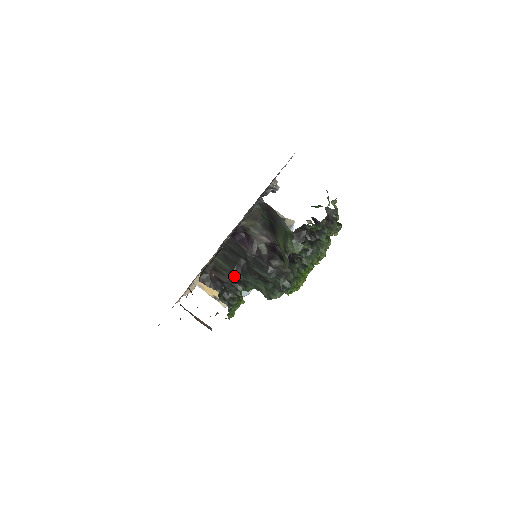
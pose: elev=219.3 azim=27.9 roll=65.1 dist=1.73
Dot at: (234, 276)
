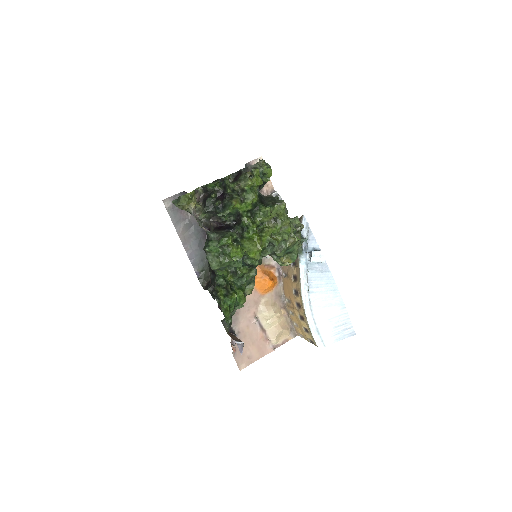
Dot at: (210, 269)
